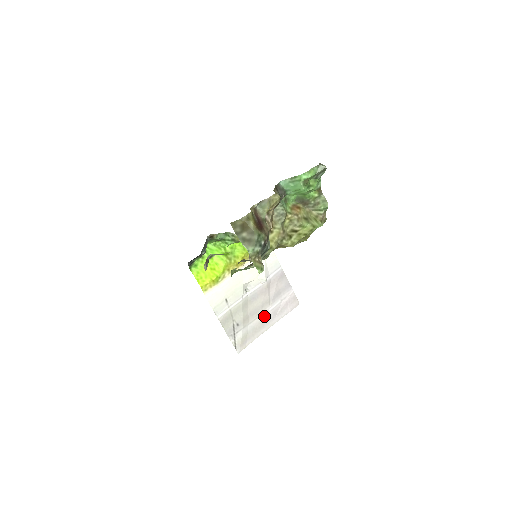
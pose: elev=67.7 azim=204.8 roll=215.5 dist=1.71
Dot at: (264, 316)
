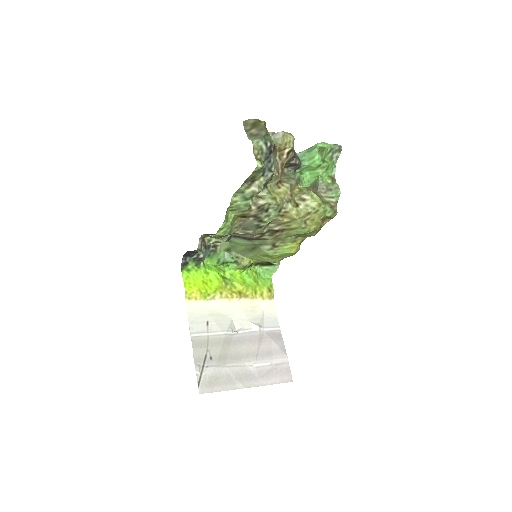
Dot at: (246, 369)
